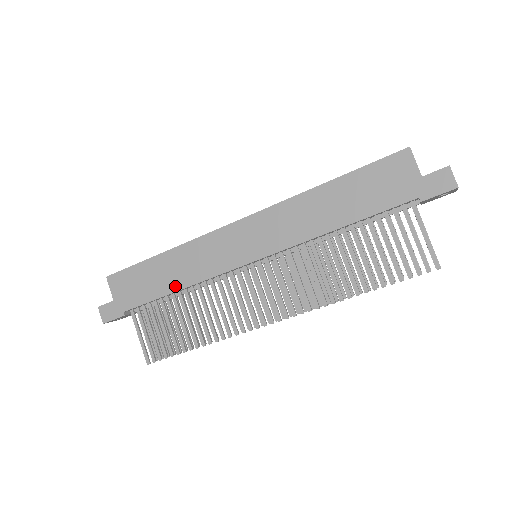
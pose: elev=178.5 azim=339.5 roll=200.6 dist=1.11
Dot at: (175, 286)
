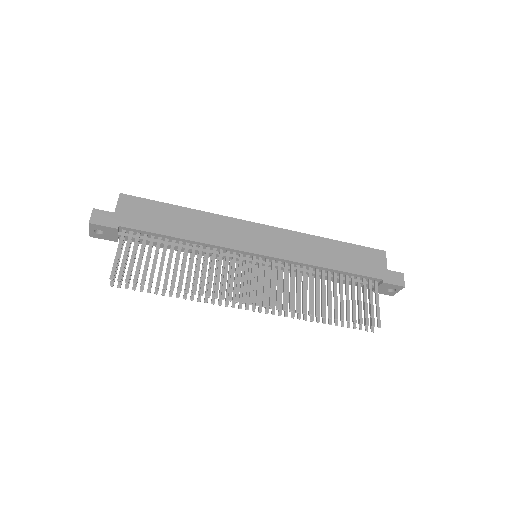
Dot at: (184, 234)
